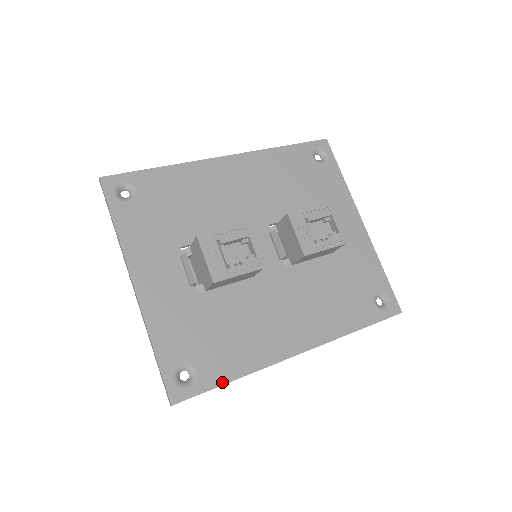
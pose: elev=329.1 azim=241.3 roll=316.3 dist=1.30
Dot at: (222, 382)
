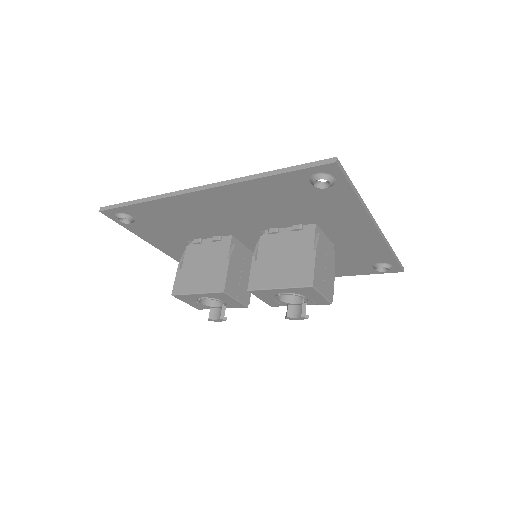
Dot at: (135, 202)
